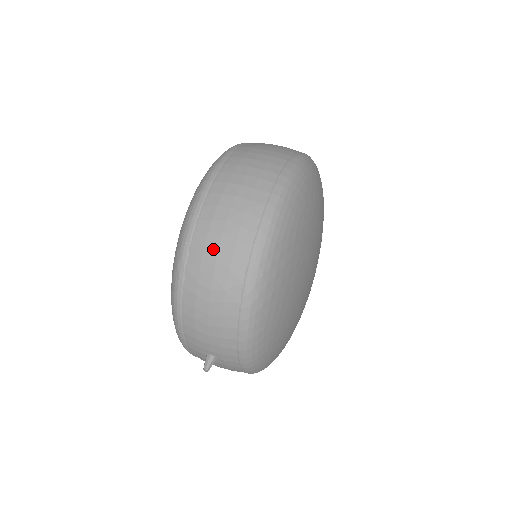
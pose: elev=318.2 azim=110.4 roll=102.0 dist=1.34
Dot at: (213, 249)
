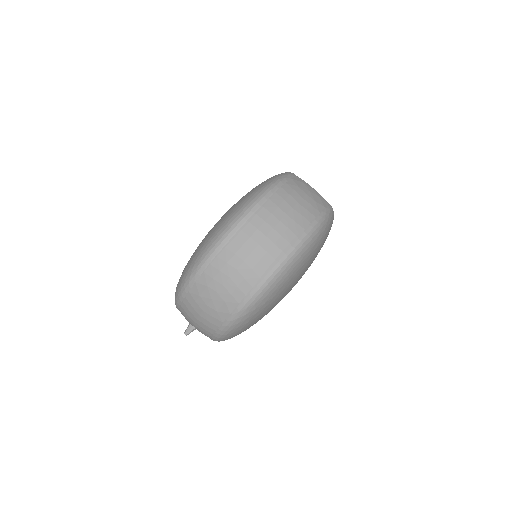
Dot at: (219, 284)
